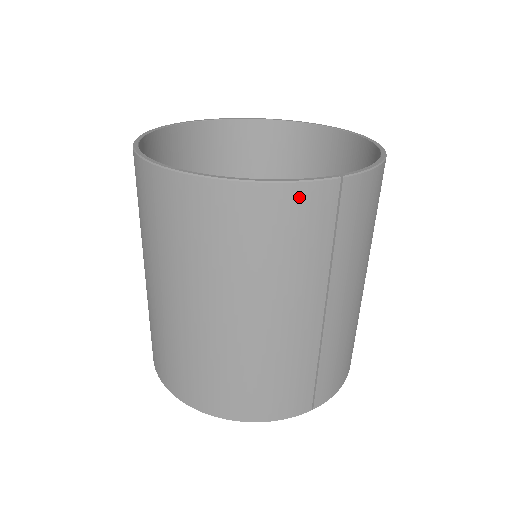
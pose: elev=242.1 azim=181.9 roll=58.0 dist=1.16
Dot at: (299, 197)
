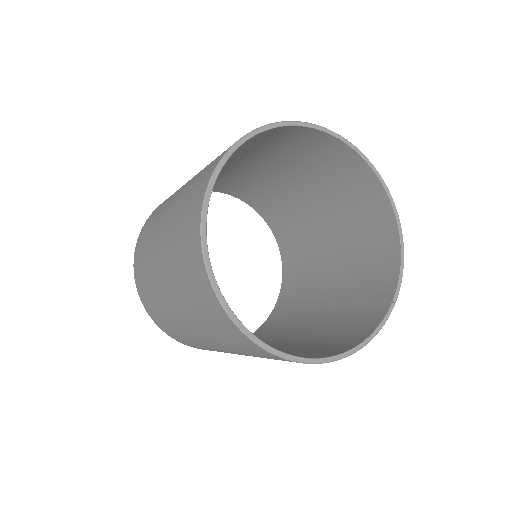
Dot at: occluded
